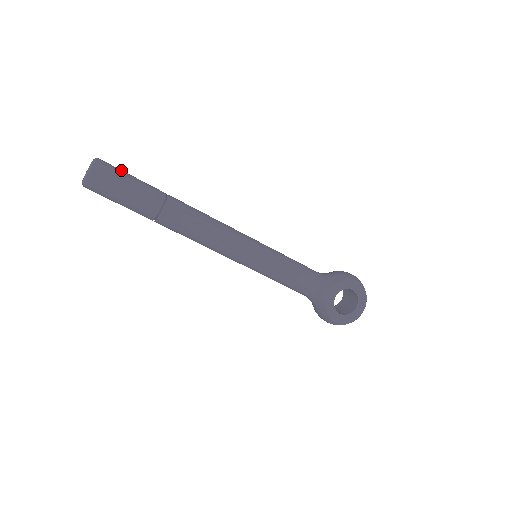
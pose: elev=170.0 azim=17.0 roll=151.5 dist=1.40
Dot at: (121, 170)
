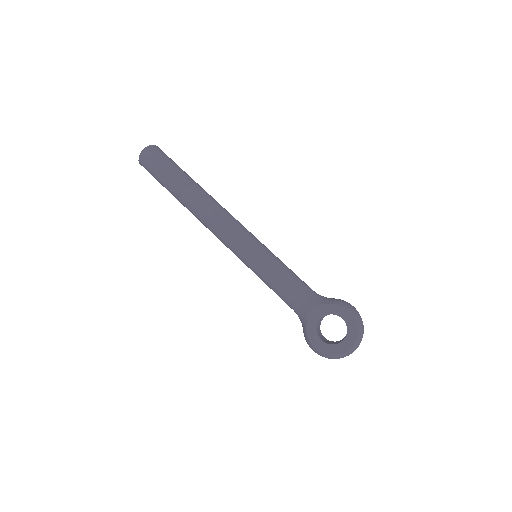
Dot at: (168, 157)
